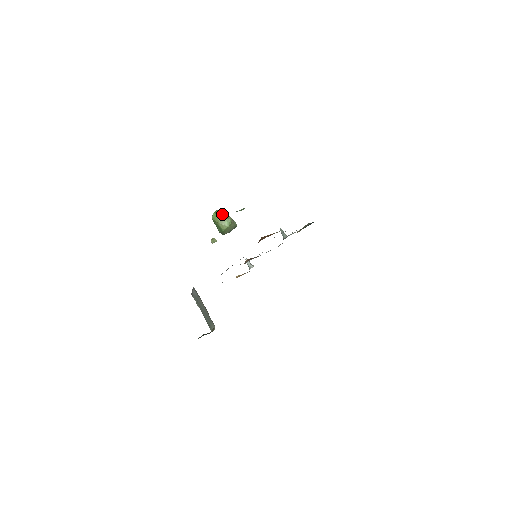
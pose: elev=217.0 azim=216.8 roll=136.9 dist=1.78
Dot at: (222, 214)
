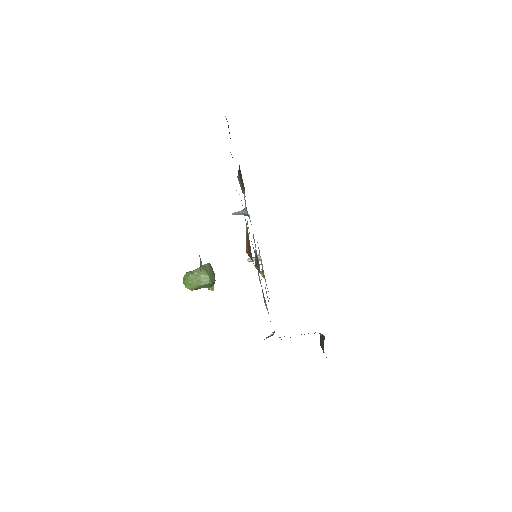
Dot at: (190, 277)
